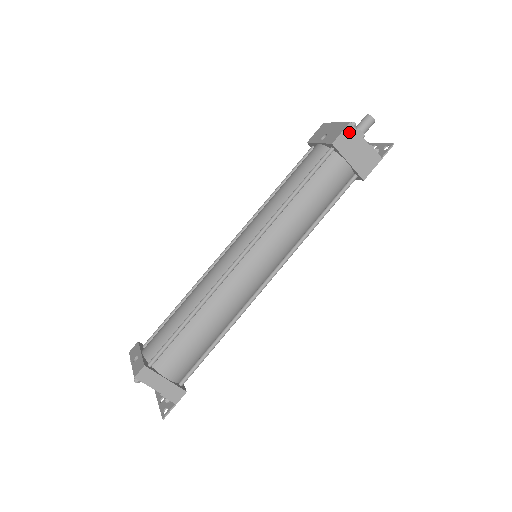
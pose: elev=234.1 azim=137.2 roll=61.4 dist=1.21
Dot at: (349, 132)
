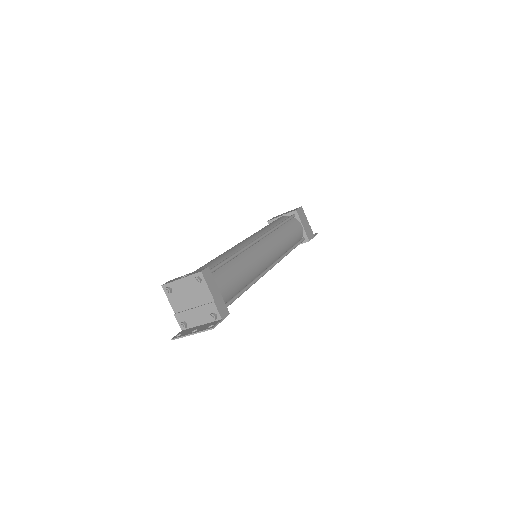
Dot at: (302, 211)
